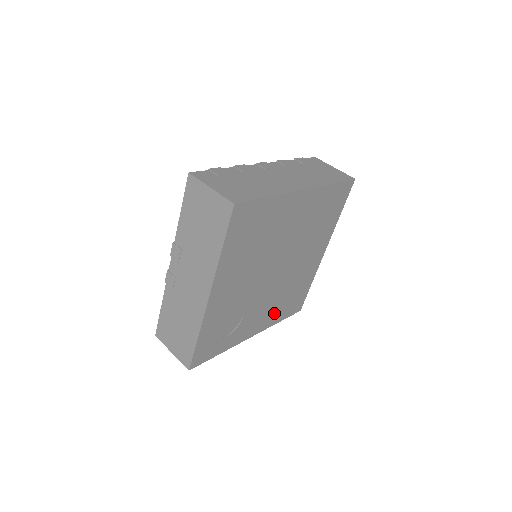
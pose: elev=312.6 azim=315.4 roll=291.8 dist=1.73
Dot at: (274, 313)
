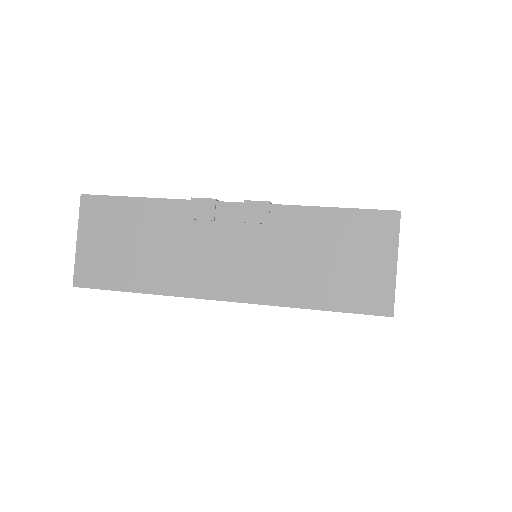
Dot at: occluded
